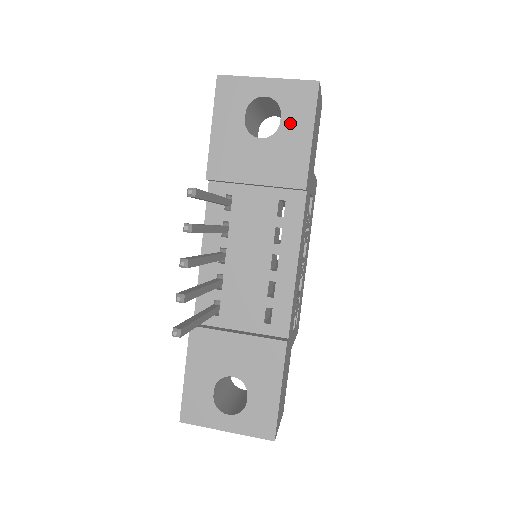
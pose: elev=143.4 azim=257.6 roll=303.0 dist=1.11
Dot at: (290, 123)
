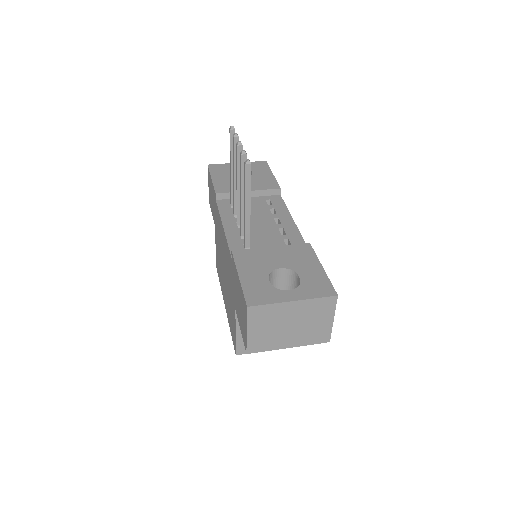
Dot at: (258, 172)
